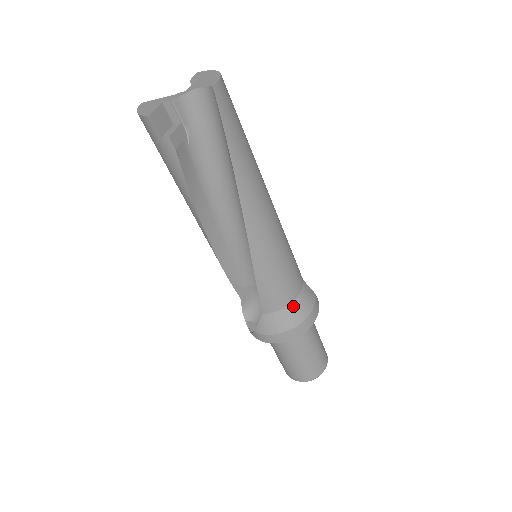
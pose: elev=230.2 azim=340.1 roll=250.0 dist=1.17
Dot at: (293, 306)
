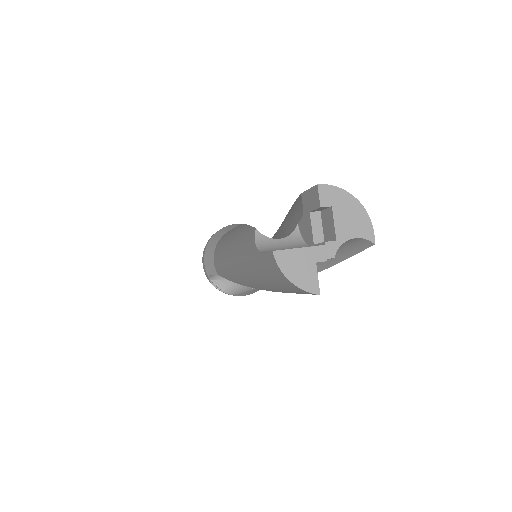
Dot at: occluded
